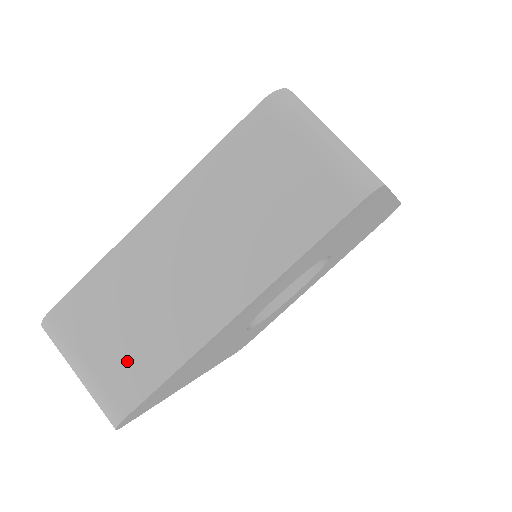
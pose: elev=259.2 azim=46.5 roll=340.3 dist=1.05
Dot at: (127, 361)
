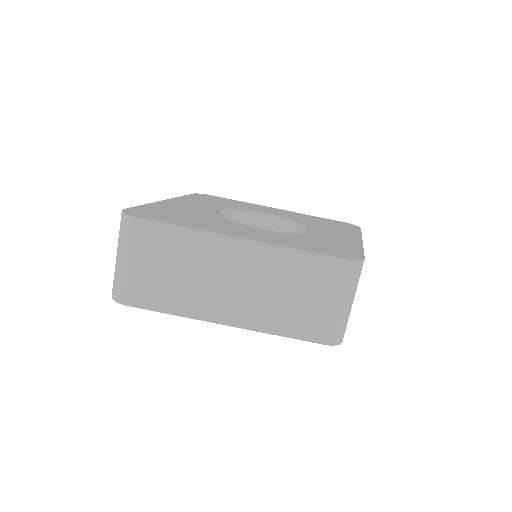
Dot at: (154, 285)
